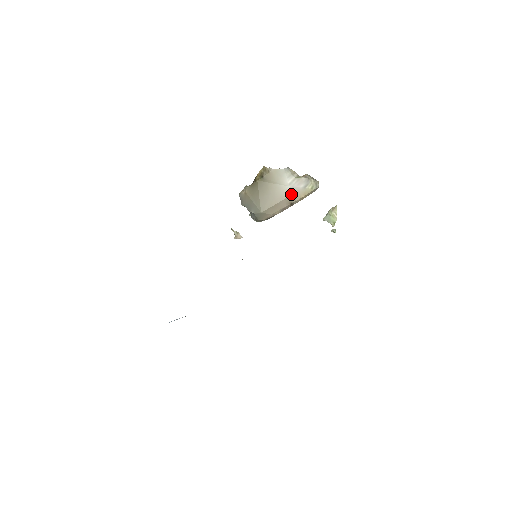
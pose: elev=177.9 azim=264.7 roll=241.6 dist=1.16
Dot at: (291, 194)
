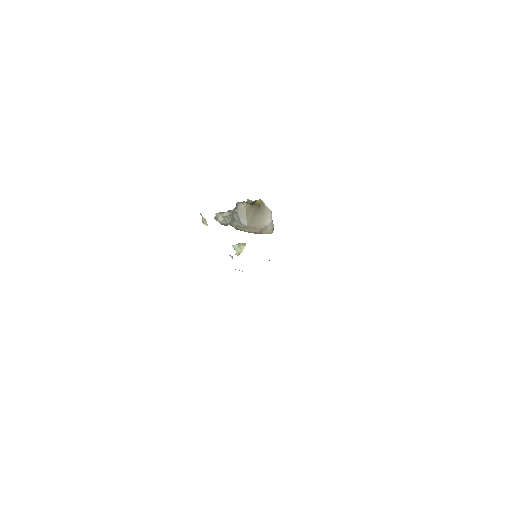
Dot at: (265, 228)
